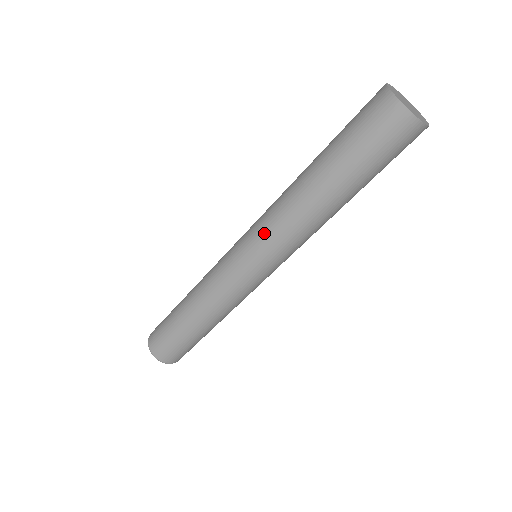
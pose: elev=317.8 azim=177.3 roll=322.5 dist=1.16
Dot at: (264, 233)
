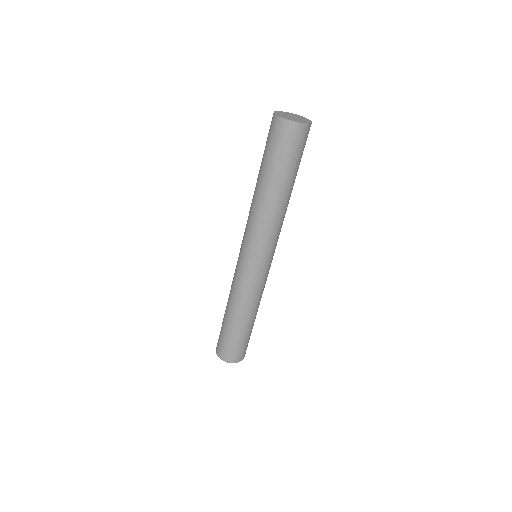
Dot at: (262, 241)
